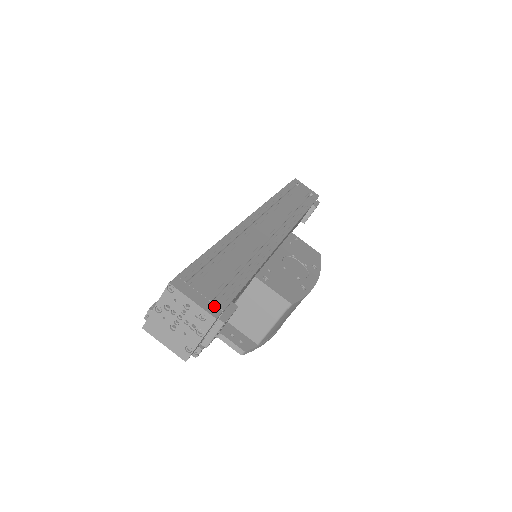
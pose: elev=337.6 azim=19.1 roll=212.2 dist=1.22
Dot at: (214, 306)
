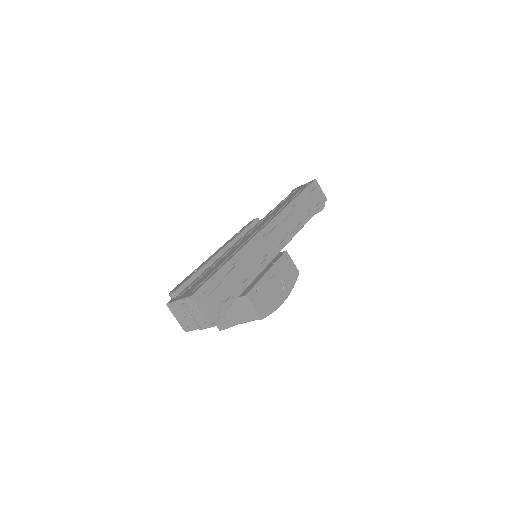
Dot at: (213, 315)
